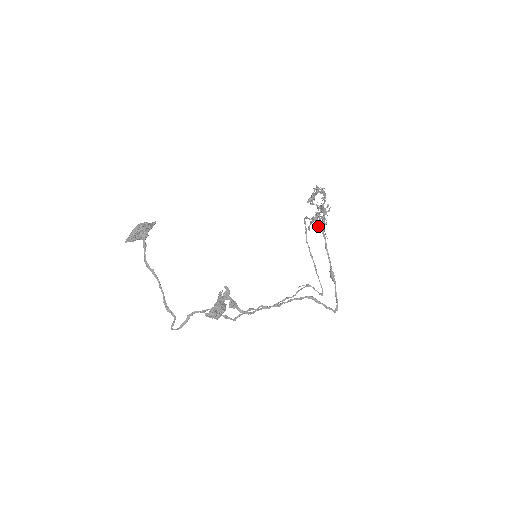
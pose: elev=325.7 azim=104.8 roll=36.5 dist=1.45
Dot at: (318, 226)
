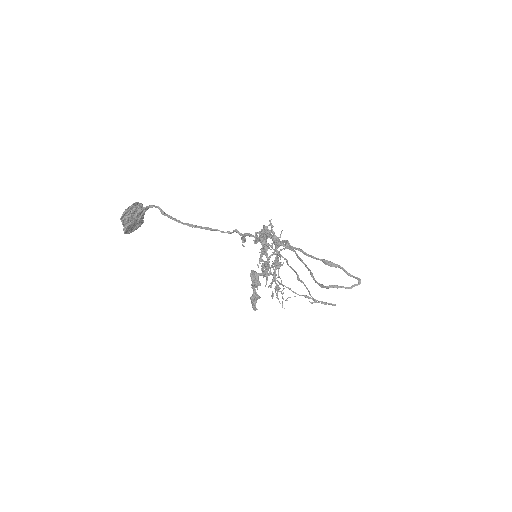
Dot at: (279, 288)
